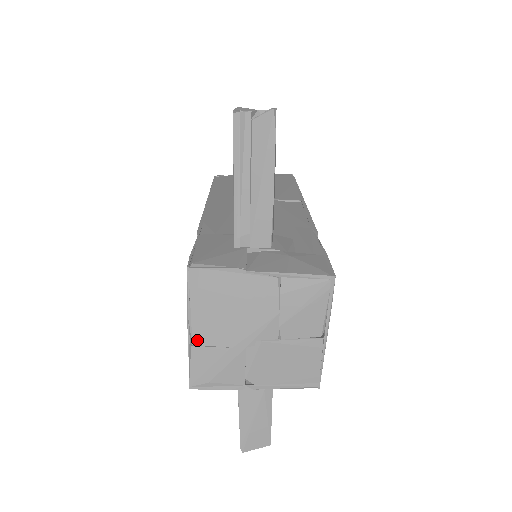
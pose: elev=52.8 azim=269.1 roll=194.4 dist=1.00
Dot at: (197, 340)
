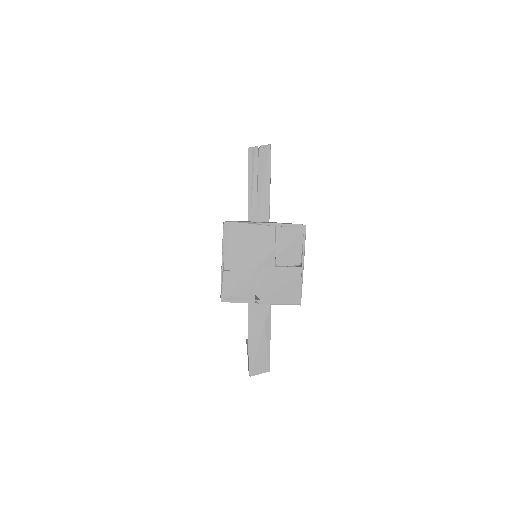
Dot at: (227, 267)
